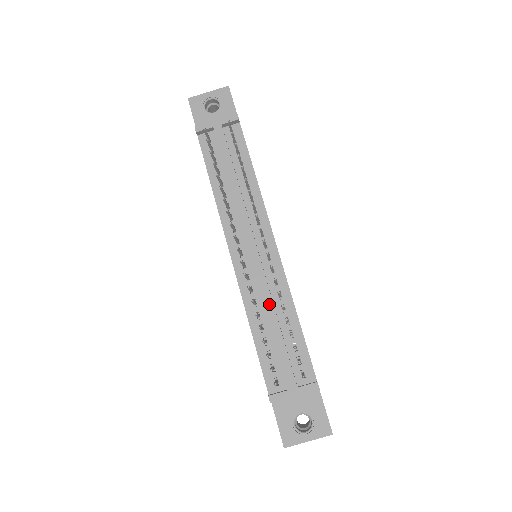
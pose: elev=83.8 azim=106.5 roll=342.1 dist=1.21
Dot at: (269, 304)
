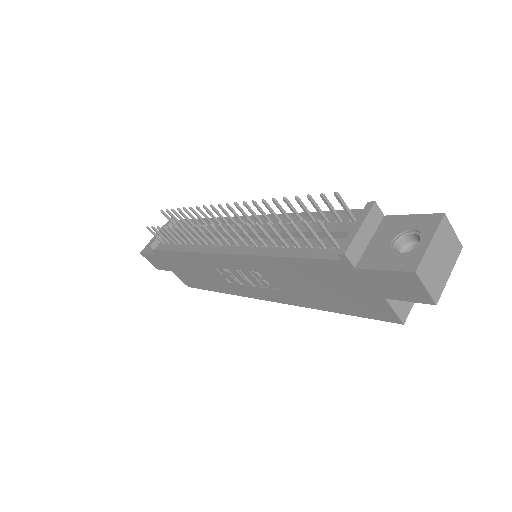
Dot at: occluded
